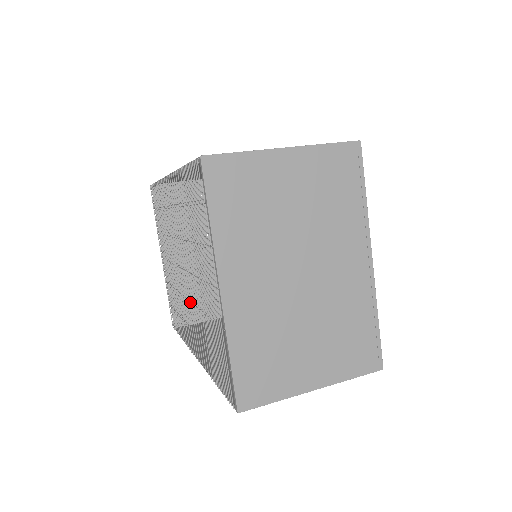
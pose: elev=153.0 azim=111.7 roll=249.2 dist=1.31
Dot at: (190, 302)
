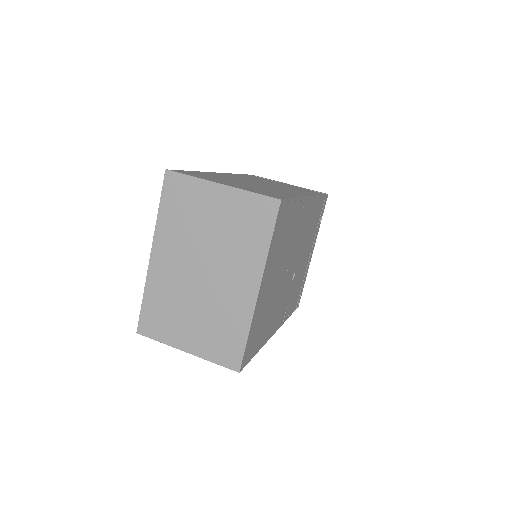
Dot at: occluded
